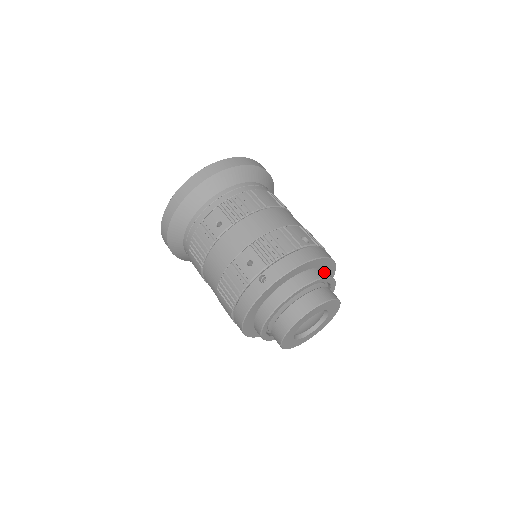
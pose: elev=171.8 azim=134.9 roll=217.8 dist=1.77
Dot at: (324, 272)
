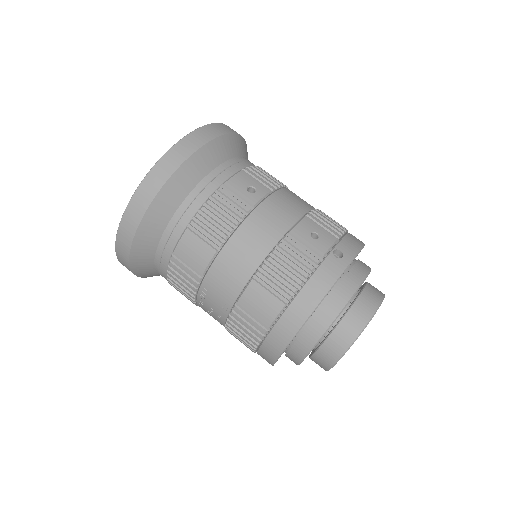
Dot at: occluded
